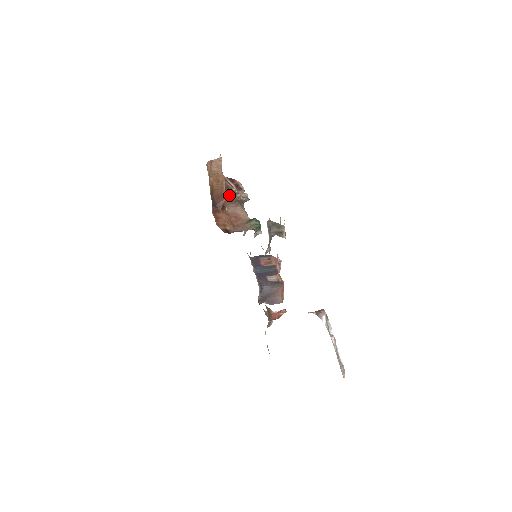
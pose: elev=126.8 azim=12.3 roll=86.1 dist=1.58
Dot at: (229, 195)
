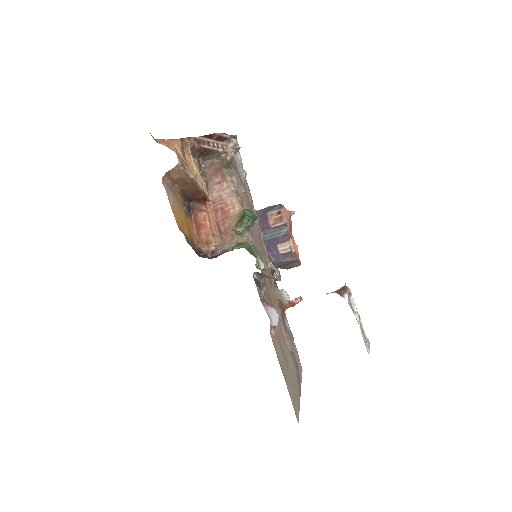
Dot at: (211, 158)
